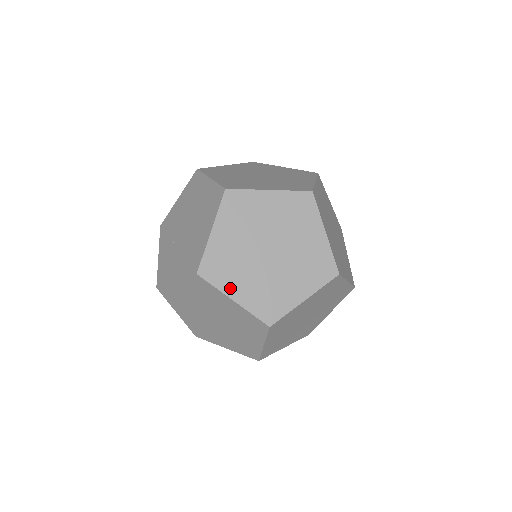
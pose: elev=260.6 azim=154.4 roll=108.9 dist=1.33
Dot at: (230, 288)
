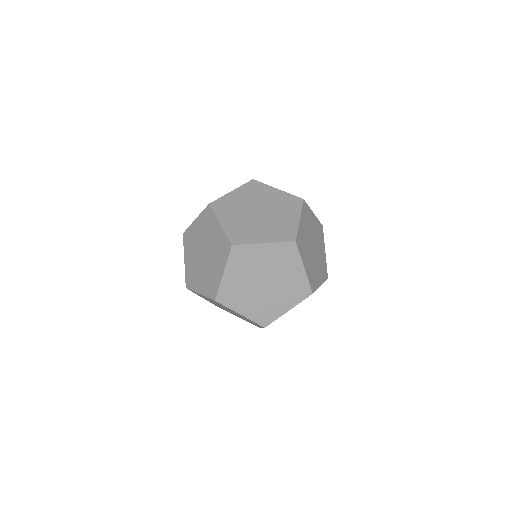
Dot at: (304, 259)
